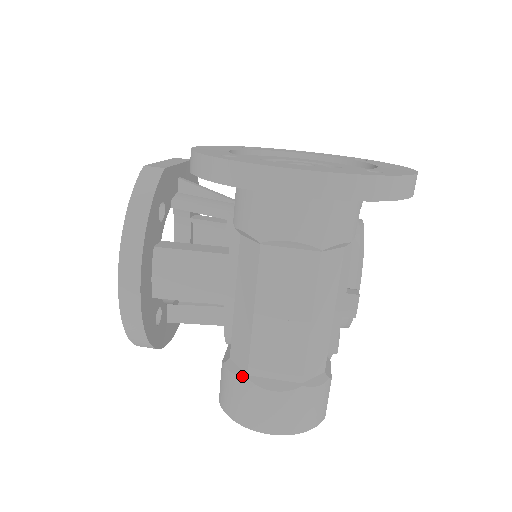
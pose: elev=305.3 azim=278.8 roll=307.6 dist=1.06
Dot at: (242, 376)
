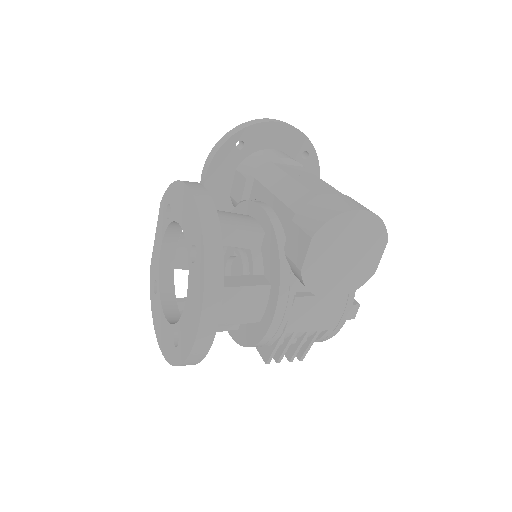
Dot at: (314, 197)
